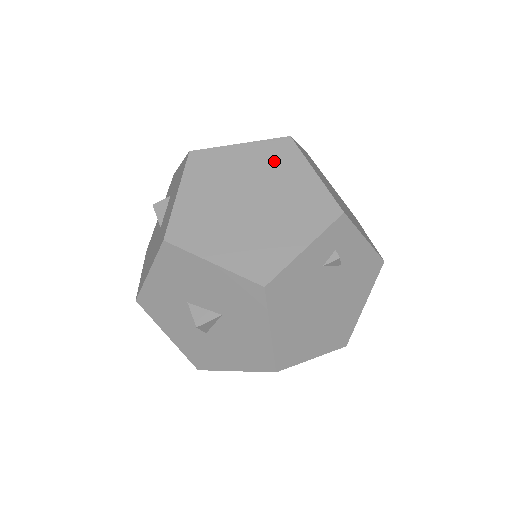
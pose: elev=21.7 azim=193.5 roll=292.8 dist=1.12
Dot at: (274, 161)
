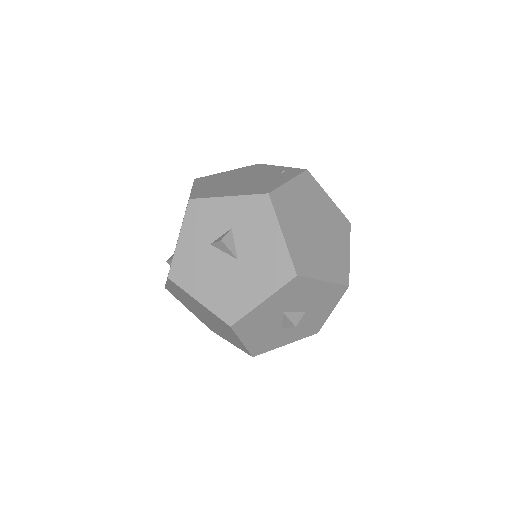
Dot at: (311, 192)
